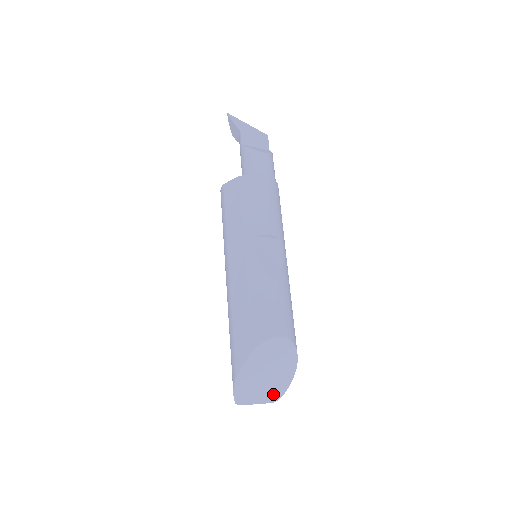
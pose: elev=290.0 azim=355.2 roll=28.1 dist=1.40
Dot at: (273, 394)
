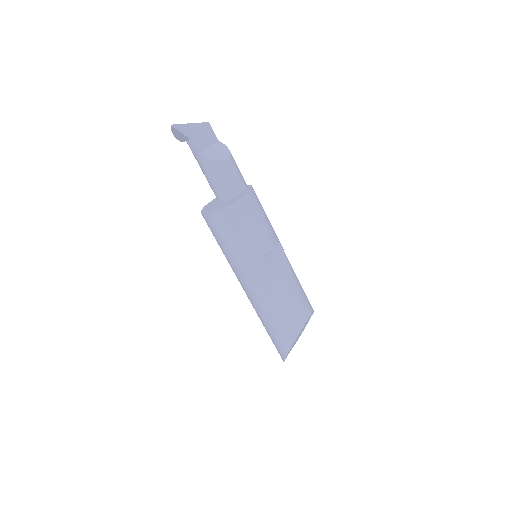
Dot at: occluded
